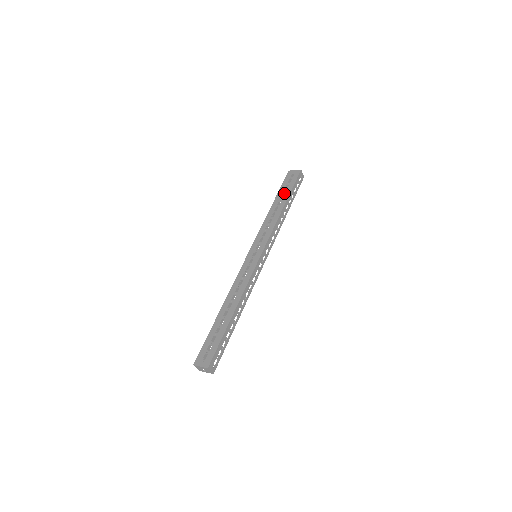
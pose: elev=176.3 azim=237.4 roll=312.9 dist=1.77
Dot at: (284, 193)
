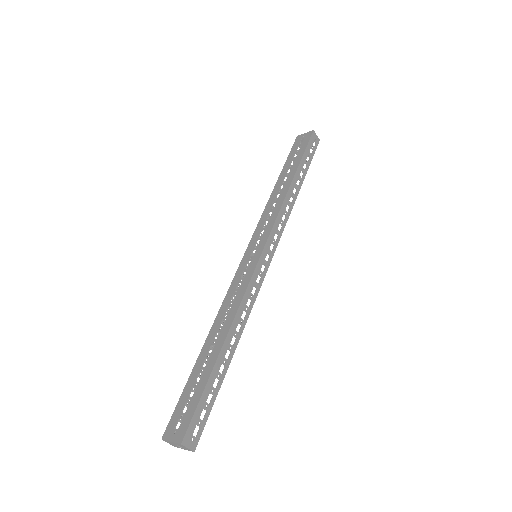
Dot at: occluded
